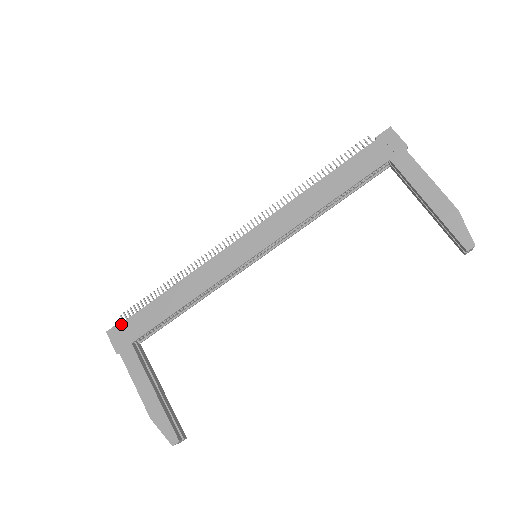
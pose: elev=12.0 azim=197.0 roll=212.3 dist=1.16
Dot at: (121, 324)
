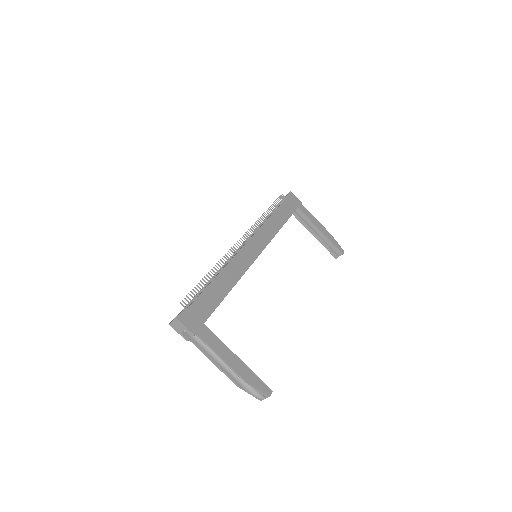
Dot at: (188, 309)
